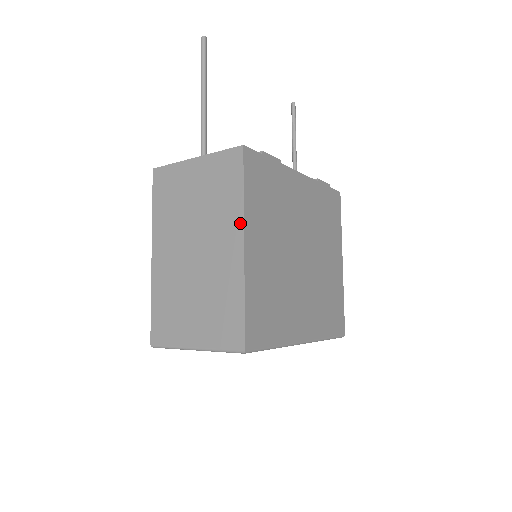
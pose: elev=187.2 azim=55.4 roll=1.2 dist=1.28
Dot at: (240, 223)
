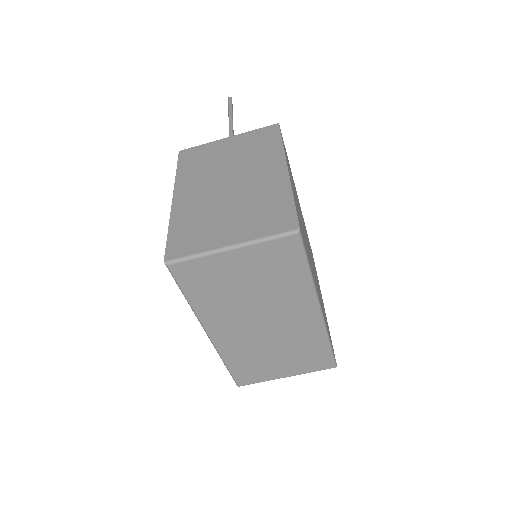
Dot at: (281, 157)
